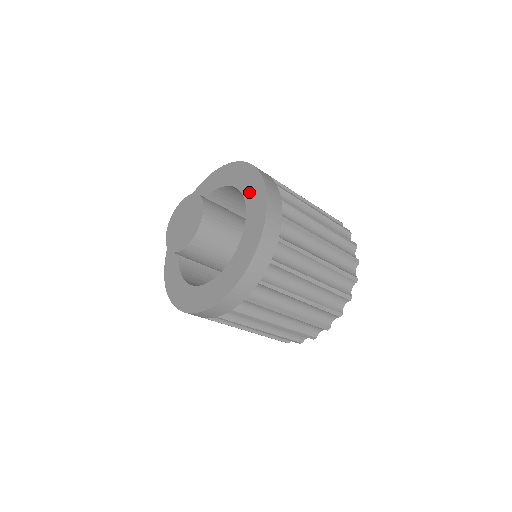
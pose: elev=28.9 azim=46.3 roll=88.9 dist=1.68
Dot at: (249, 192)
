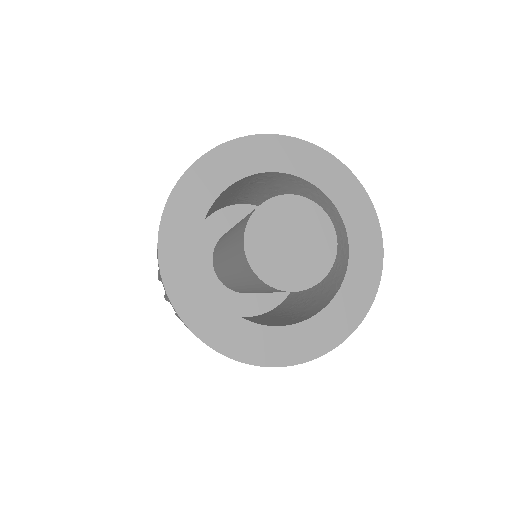
Dot at: (355, 282)
